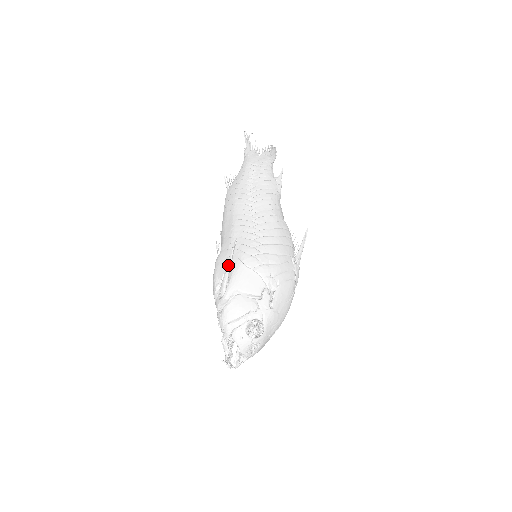
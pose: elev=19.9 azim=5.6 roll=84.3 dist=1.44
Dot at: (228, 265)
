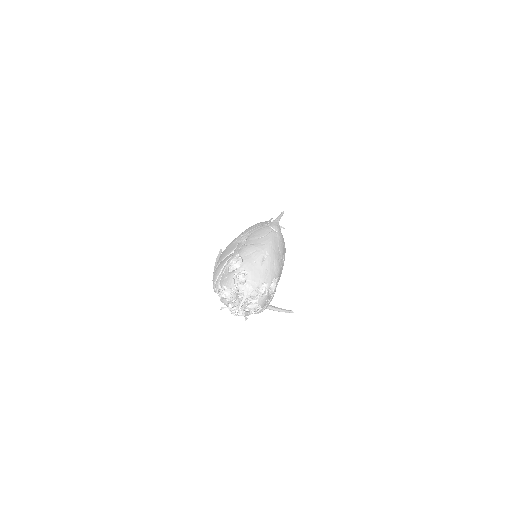
Dot at: (215, 262)
